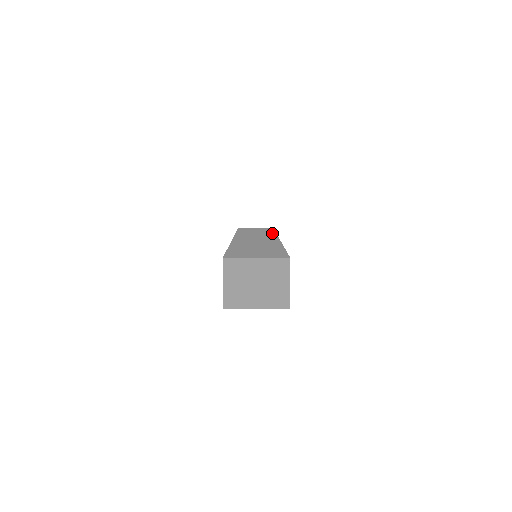
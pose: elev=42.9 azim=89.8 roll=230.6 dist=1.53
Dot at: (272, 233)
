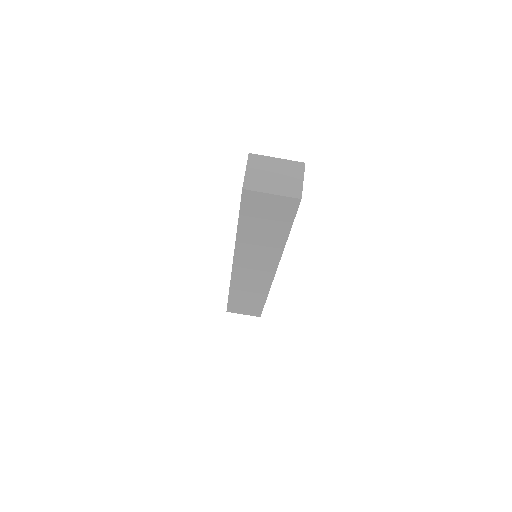
Dot at: occluded
